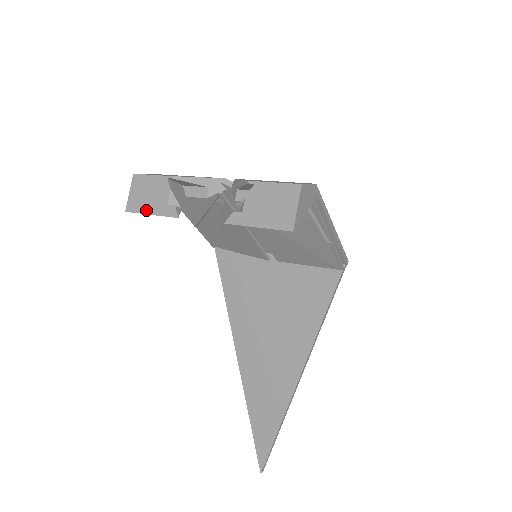
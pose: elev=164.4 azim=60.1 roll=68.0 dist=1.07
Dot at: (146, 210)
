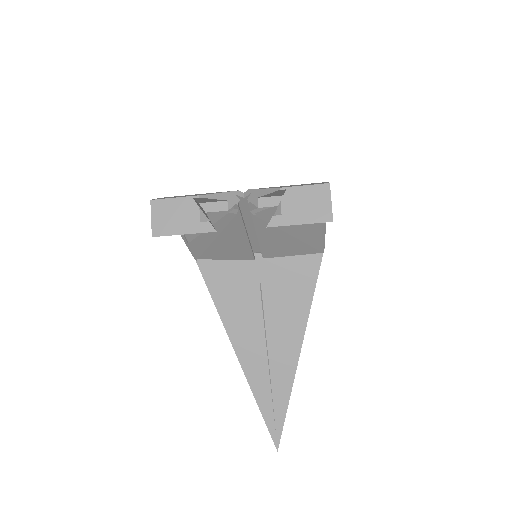
Dot at: (177, 231)
